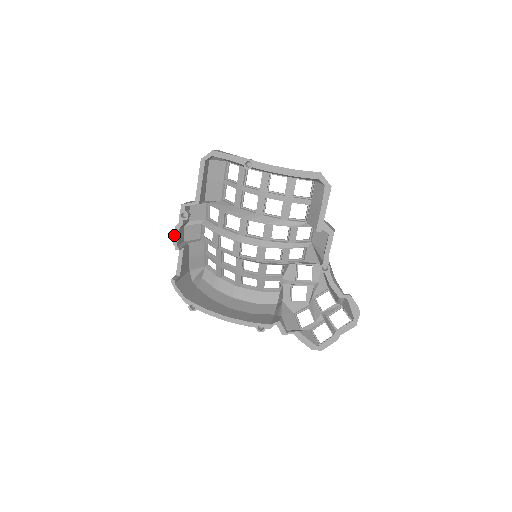
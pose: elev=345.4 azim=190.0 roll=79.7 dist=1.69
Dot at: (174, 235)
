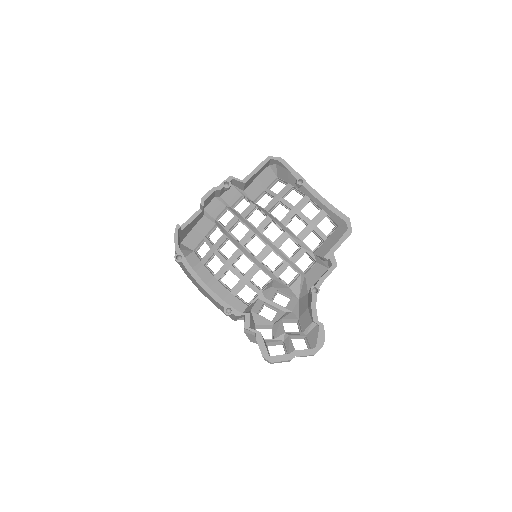
Dot at: (207, 192)
